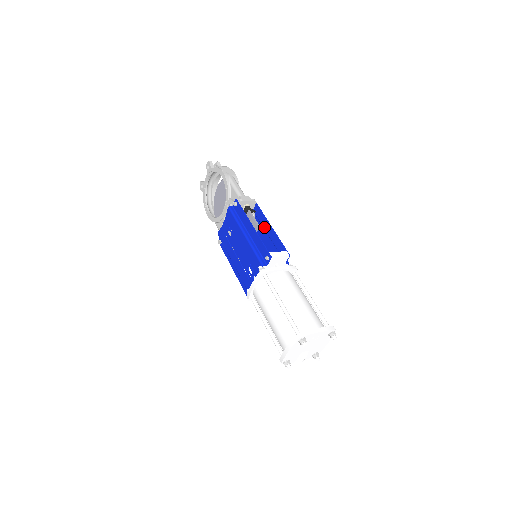
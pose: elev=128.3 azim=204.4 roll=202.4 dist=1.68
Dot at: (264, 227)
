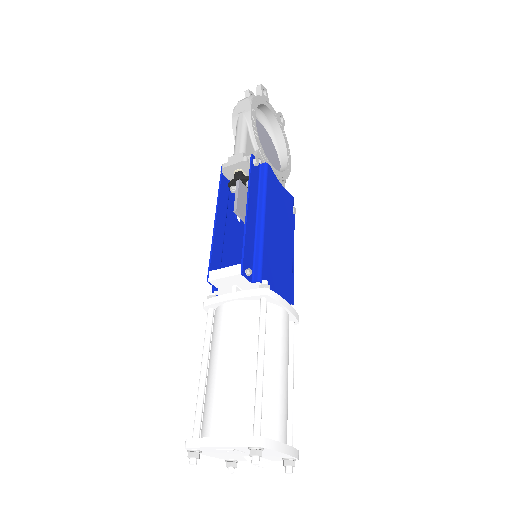
Dot at: (254, 207)
